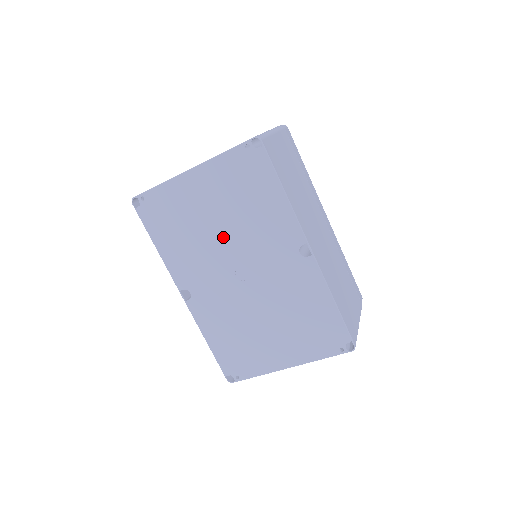
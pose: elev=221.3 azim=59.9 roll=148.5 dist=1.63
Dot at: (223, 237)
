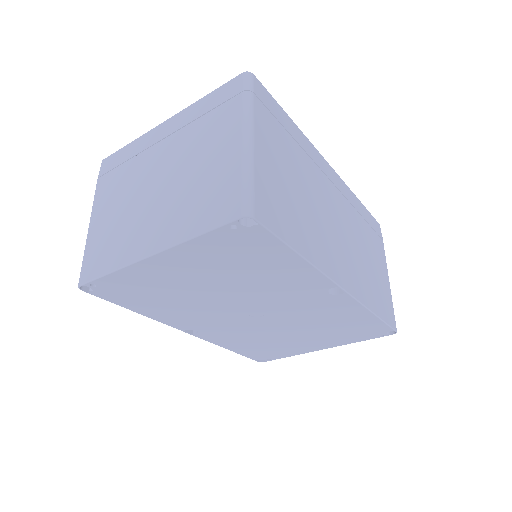
Dot at: (223, 296)
